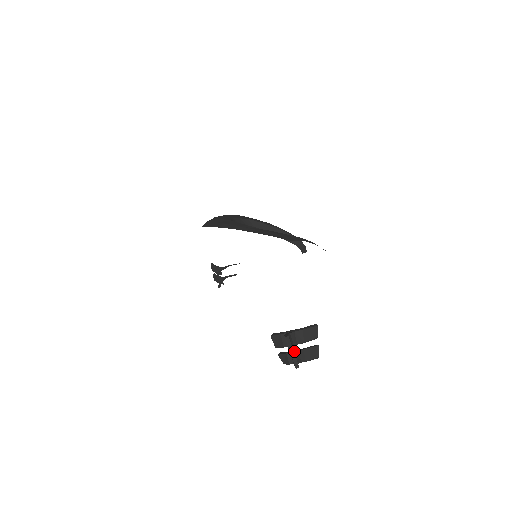
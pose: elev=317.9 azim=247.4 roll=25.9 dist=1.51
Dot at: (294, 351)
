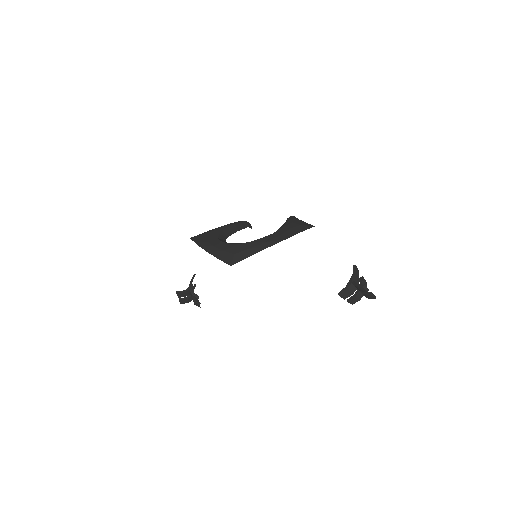
Dot at: (359, 291)
